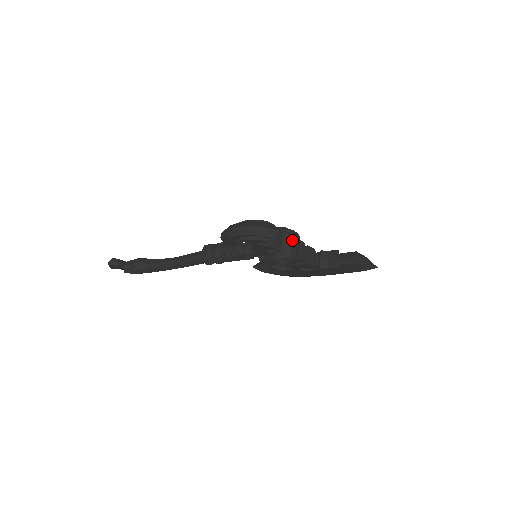
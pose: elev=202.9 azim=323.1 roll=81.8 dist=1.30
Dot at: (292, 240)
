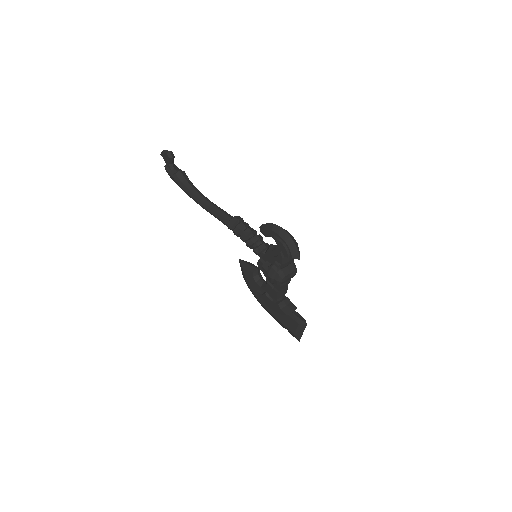
Dot at: (292, 273)
